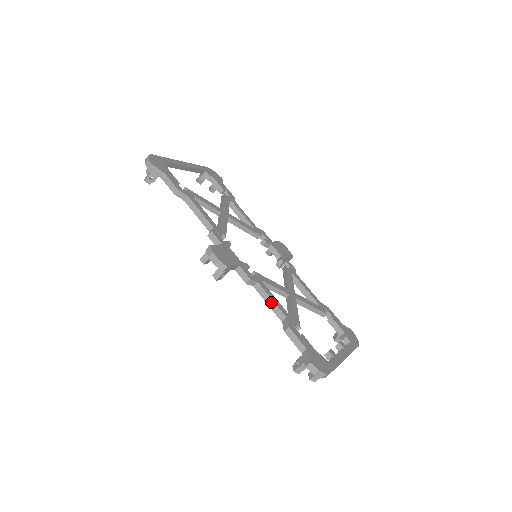
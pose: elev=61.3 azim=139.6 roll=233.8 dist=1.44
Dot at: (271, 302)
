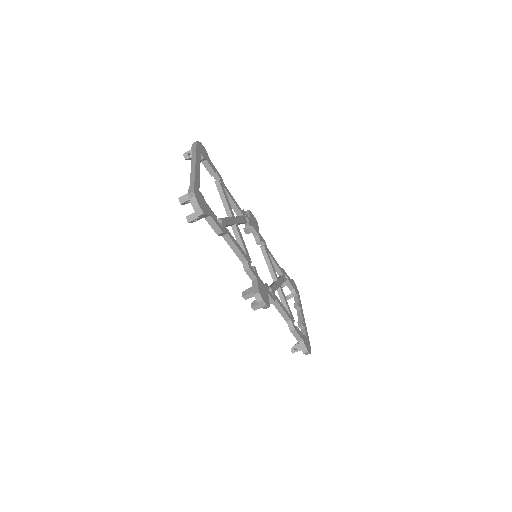
Dot at: (282, 311)
